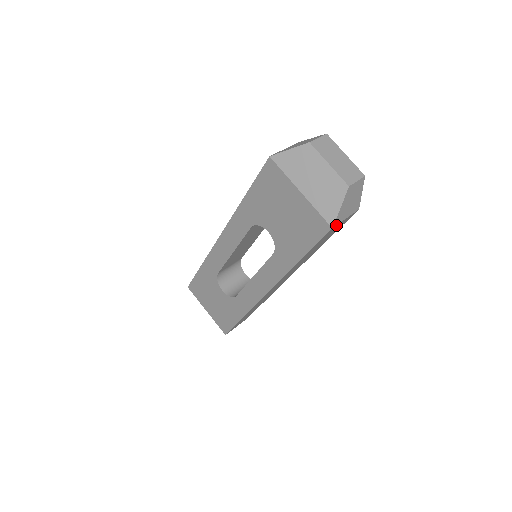
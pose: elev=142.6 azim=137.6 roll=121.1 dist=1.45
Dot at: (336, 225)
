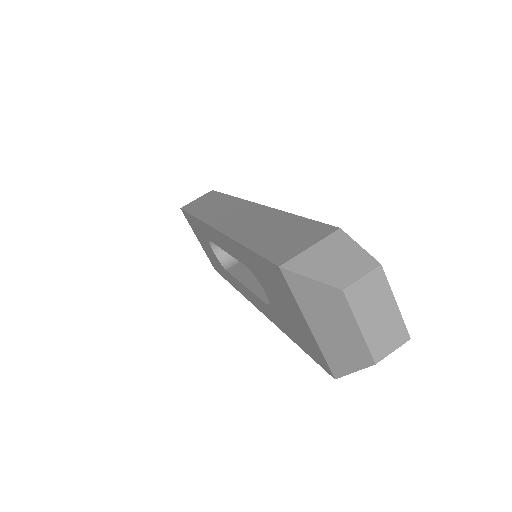
Dot at: occluded
